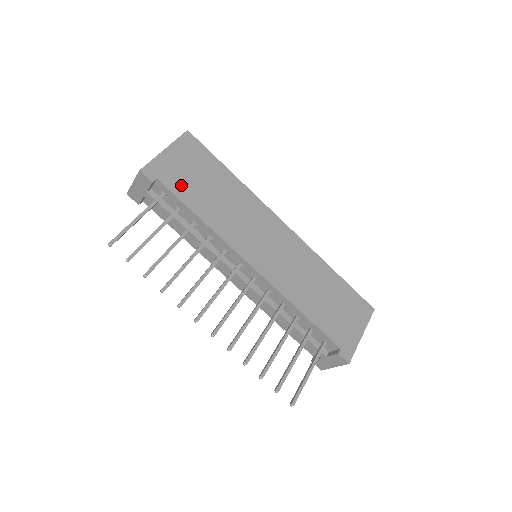
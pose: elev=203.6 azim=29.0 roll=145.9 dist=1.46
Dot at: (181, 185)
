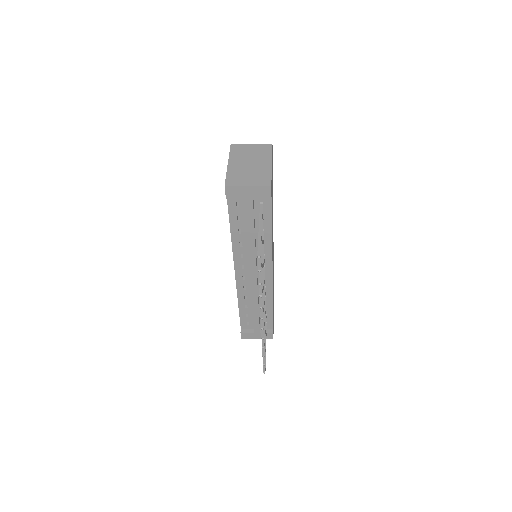
Dot at: occluded
